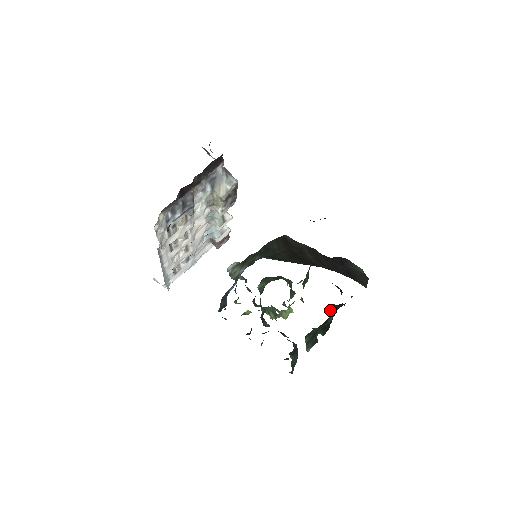
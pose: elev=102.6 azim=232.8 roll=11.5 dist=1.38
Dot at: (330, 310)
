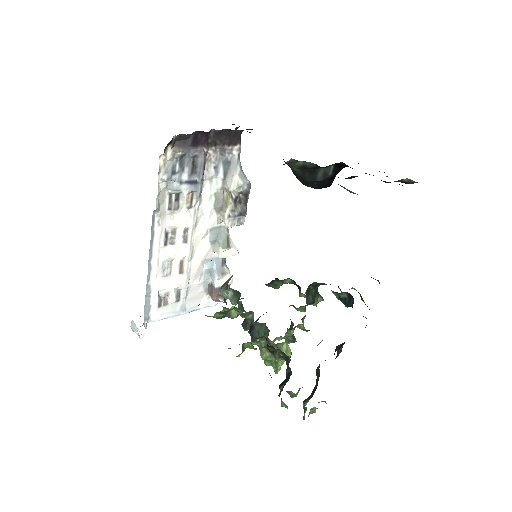
Dot at: (338, 346)
